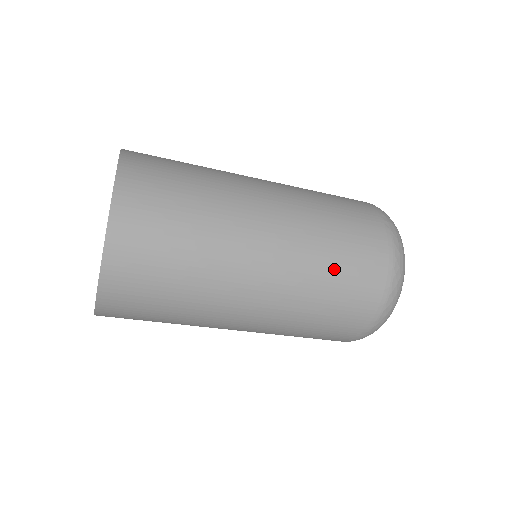
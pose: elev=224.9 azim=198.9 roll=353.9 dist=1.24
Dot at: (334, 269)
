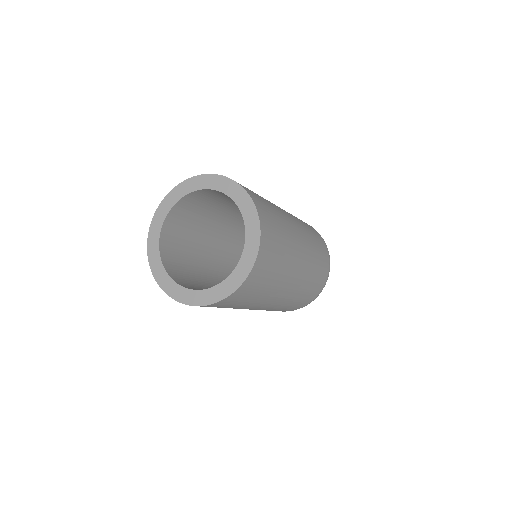
Dot at: (318, 263)
